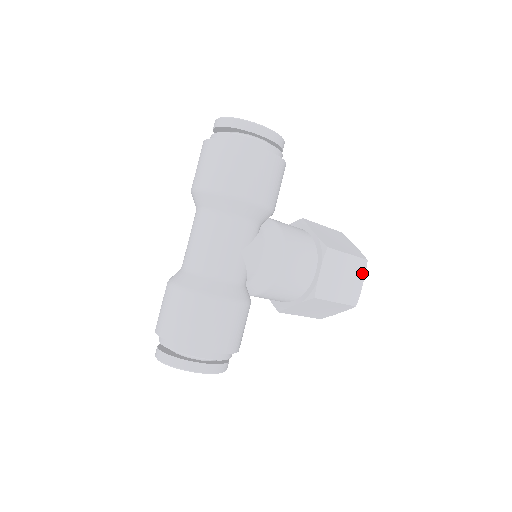
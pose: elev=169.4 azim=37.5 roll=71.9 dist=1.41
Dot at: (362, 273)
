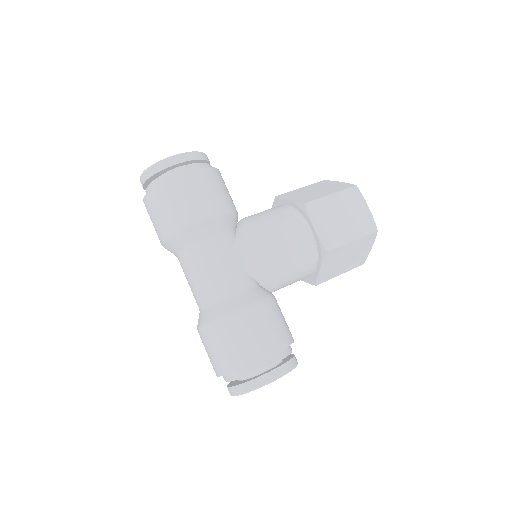
Dot at: (360, 199)
